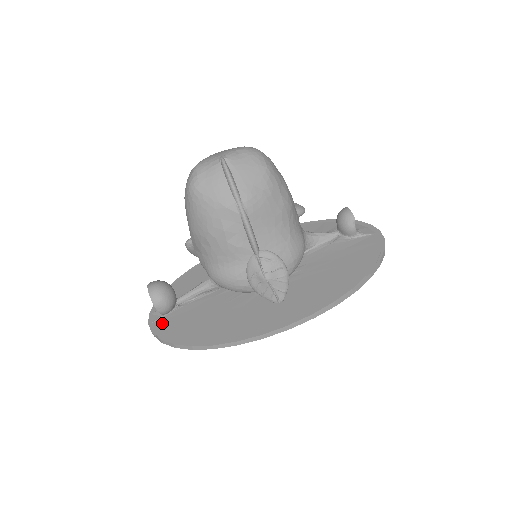
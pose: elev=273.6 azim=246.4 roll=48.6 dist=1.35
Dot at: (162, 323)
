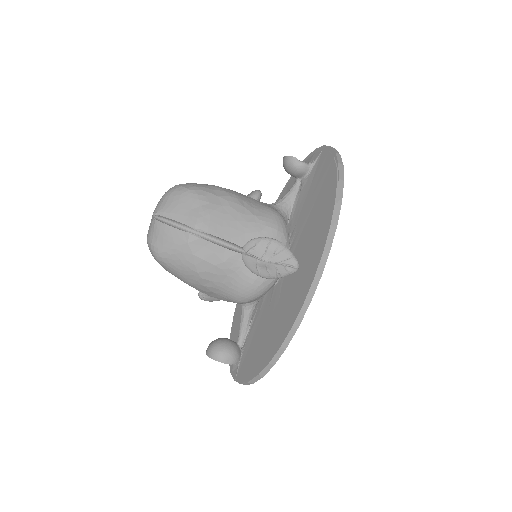
Dot at: (241, 370)
